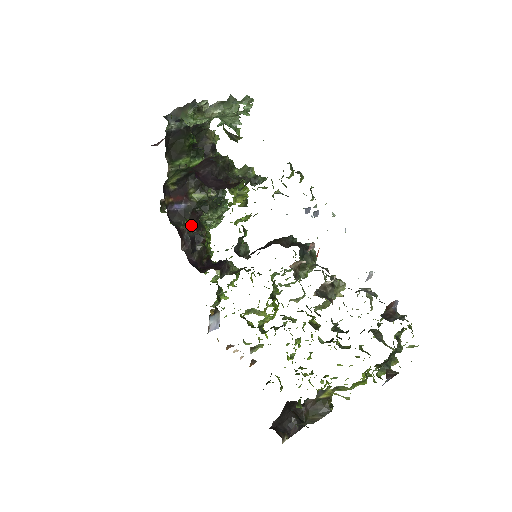
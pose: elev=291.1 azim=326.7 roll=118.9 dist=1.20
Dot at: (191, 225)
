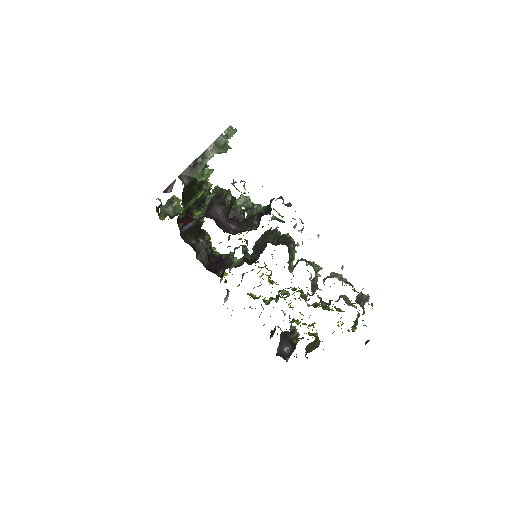
Dot at: (197, 236)
